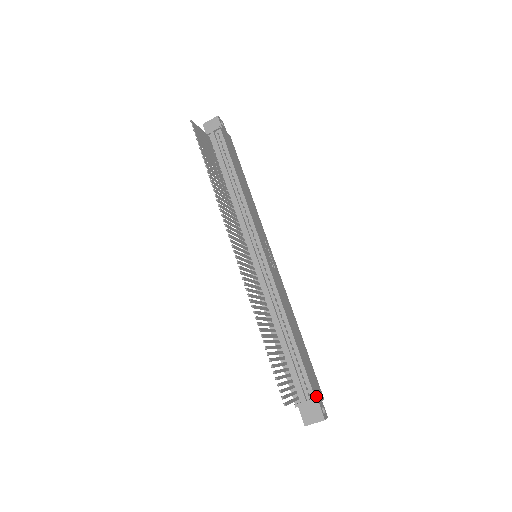
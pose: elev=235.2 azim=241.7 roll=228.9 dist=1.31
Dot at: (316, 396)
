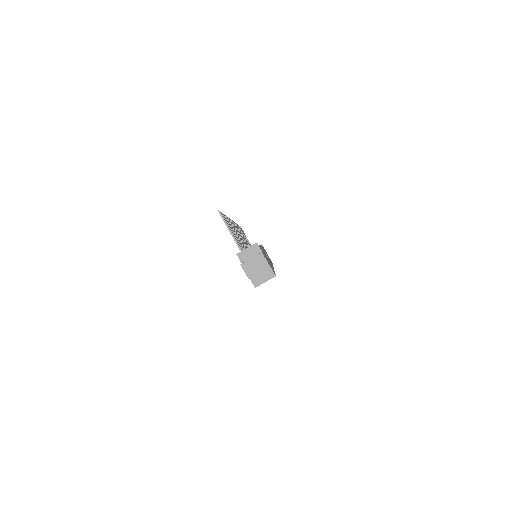
Dot at: occluded
